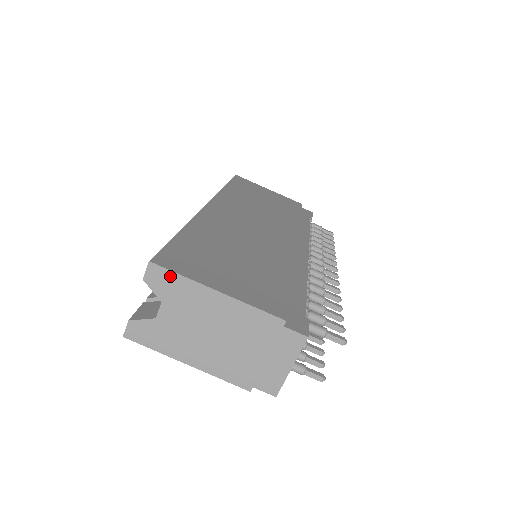
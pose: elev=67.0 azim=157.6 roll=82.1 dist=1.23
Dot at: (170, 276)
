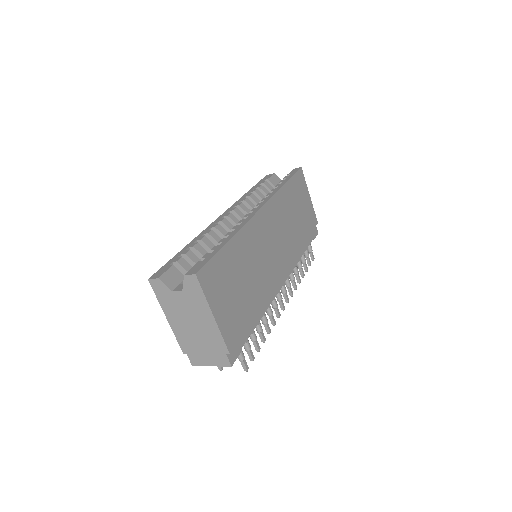
Dot at: (198, 288)
